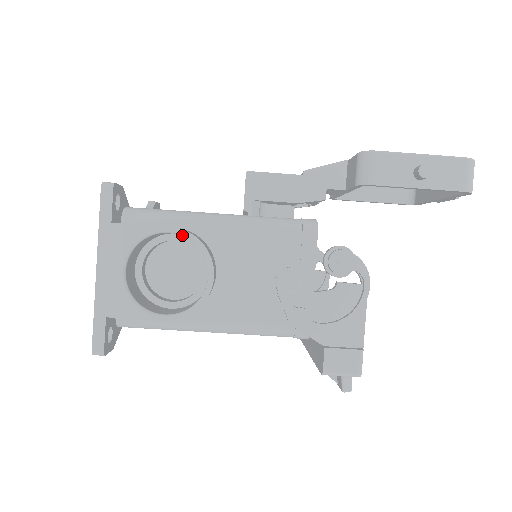
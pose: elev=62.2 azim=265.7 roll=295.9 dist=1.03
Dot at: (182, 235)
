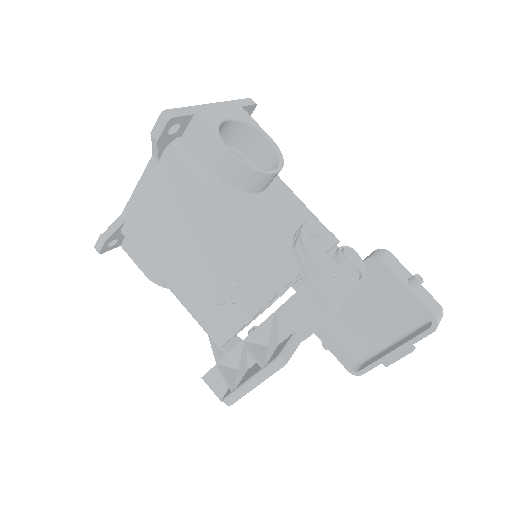
Dot at: (274, 147)
